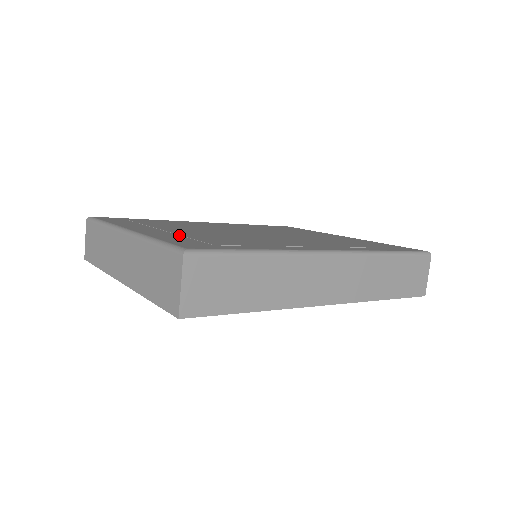
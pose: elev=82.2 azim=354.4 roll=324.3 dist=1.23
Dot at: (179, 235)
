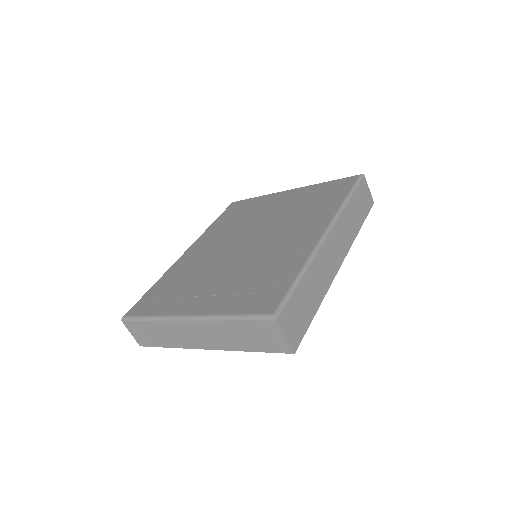
Dot at: (228, 295)
